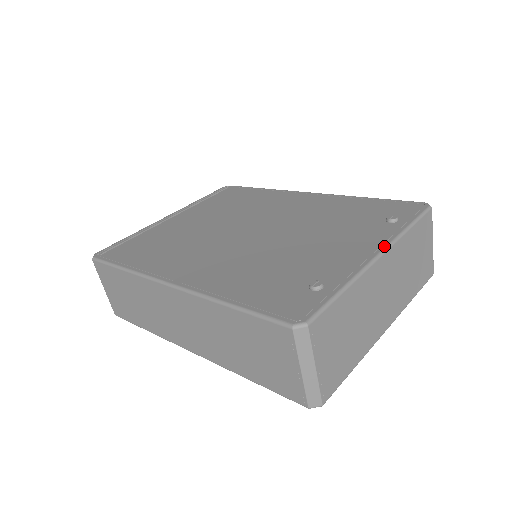
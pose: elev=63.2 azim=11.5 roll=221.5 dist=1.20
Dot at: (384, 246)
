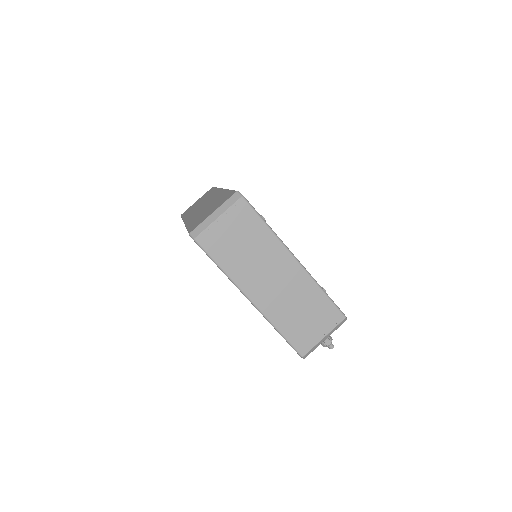
Dot at: occluded
